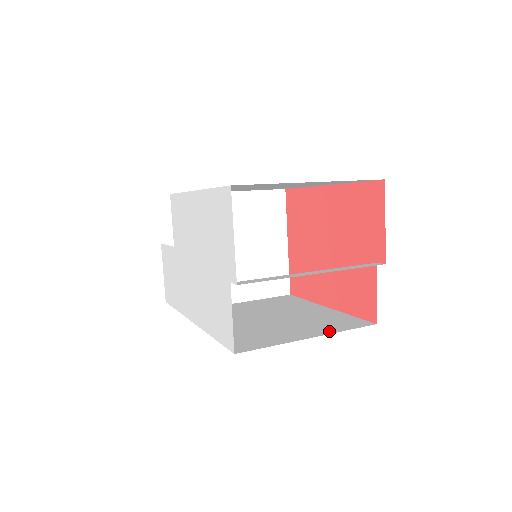
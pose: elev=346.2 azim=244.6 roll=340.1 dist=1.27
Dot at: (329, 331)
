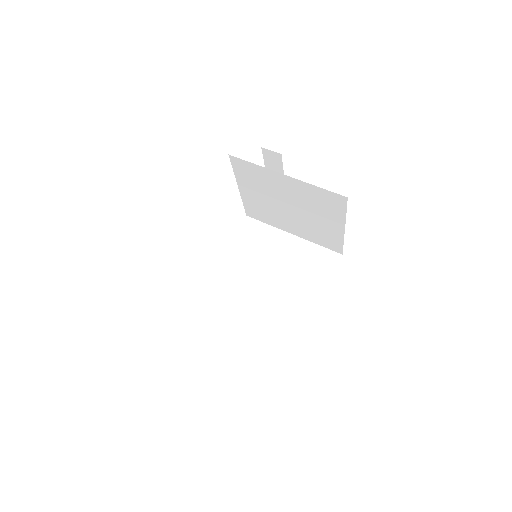
Dot at: occluded
